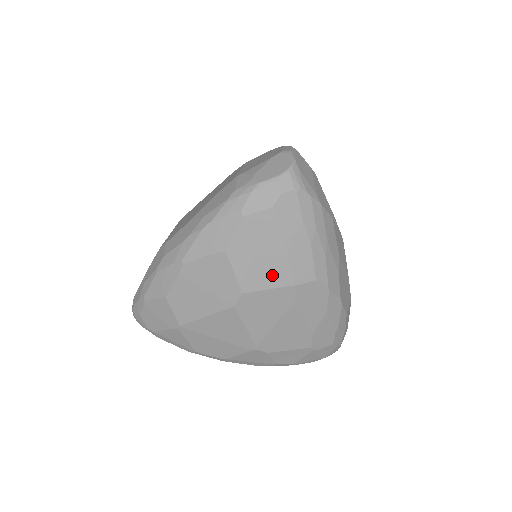
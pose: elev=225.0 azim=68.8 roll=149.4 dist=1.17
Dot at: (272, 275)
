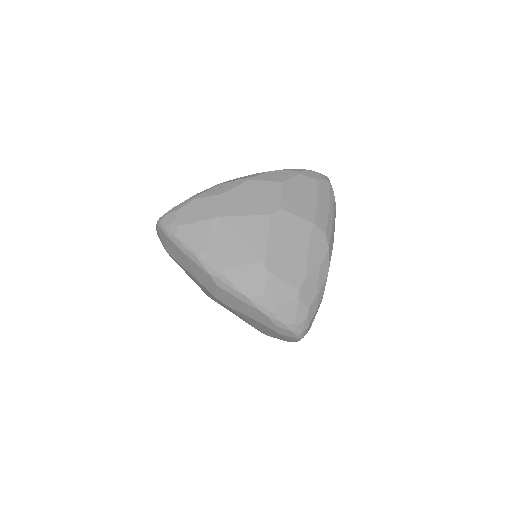
Dot at: (303, 210)
